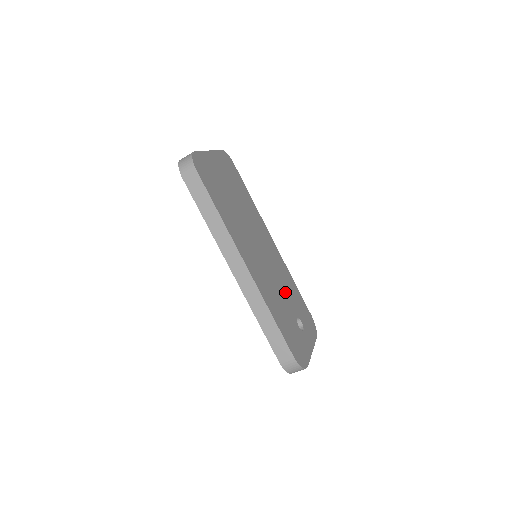
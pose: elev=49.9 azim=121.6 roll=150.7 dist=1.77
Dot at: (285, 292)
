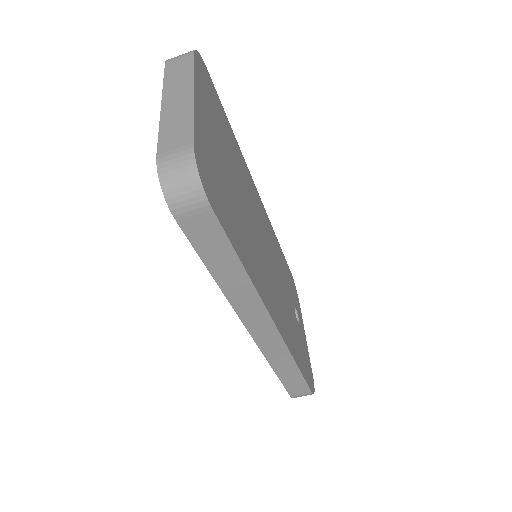
Dot at: (284, 284)
